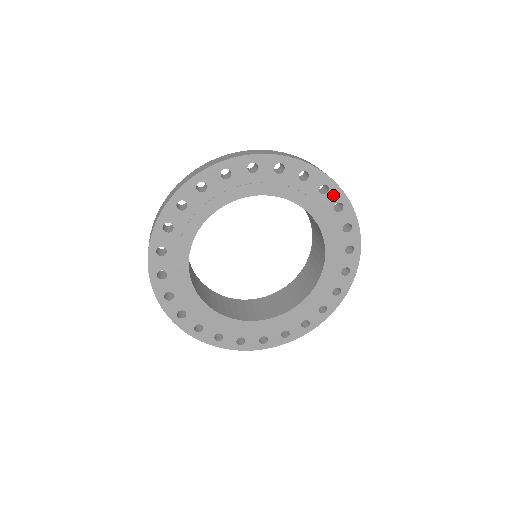
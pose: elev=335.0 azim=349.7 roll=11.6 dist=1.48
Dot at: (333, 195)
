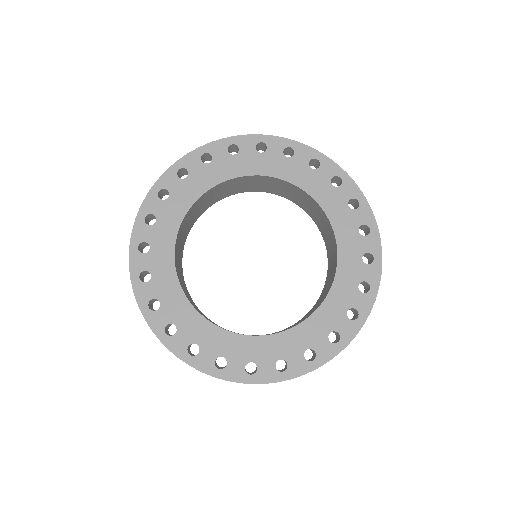
Dot at: (370, 272)
